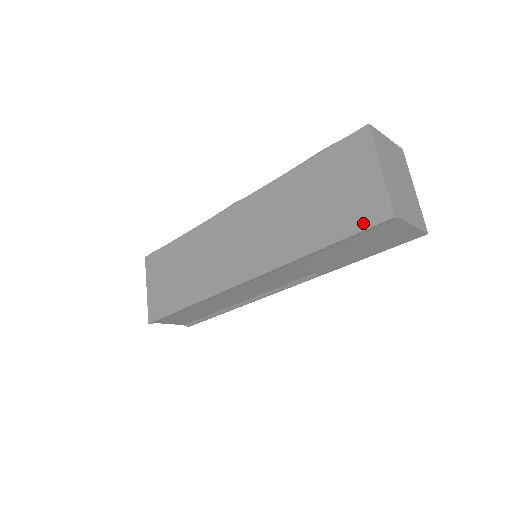
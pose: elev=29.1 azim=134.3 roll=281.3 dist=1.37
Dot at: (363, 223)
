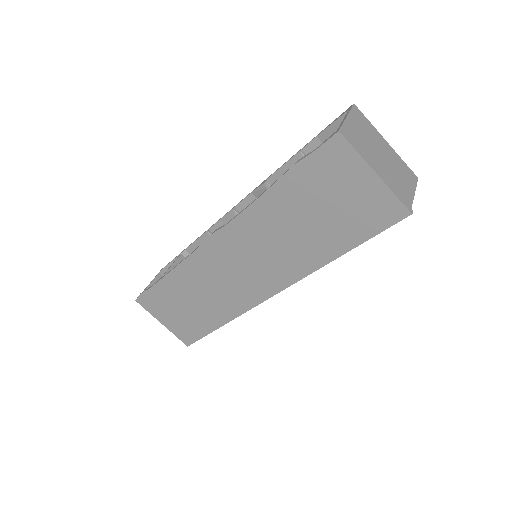
Dot at: (380, 225)
